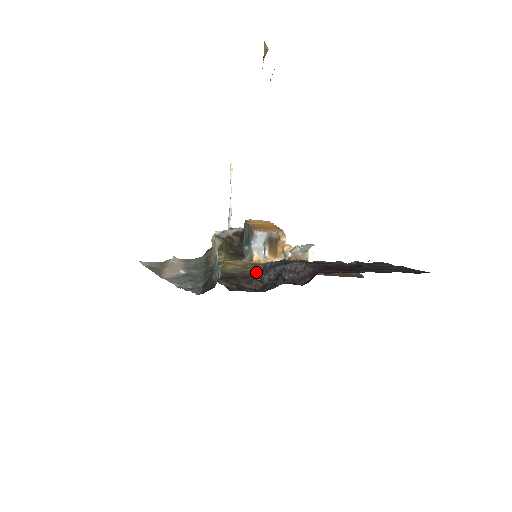
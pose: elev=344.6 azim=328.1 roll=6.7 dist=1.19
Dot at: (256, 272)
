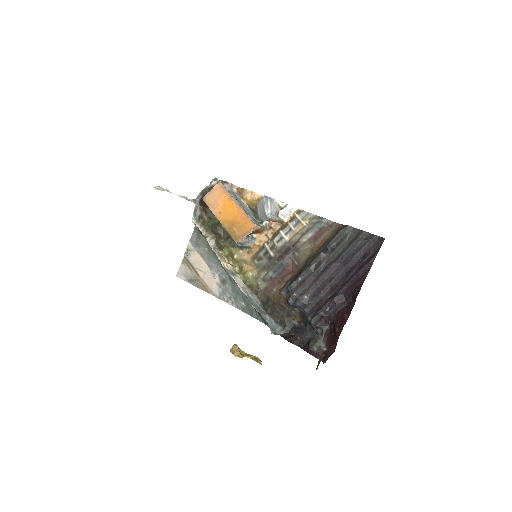
Dot at: (281, 297)
